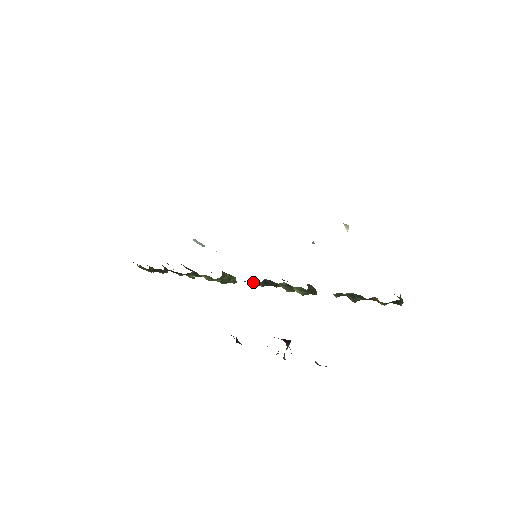
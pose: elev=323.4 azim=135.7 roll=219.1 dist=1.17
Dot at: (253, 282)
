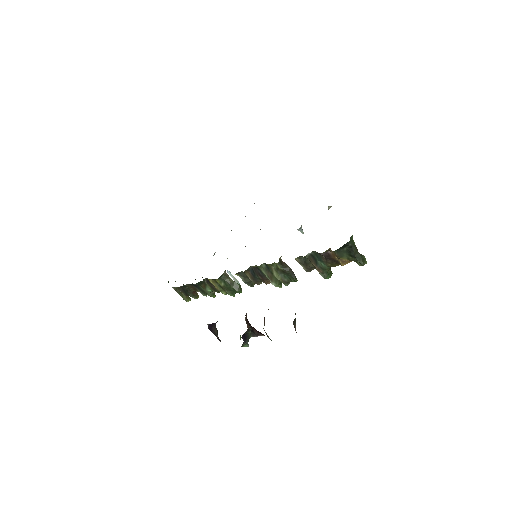
Dot at: (245, 276)
